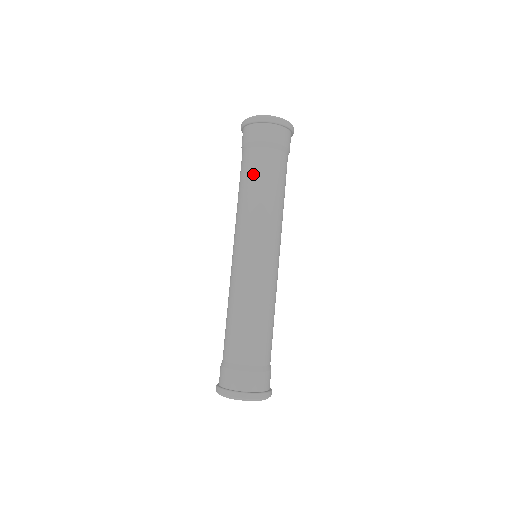
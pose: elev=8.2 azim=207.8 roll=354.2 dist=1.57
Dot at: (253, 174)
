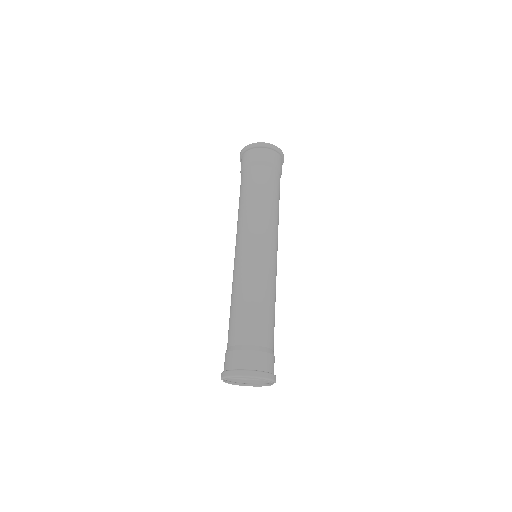
Dot at: (249, 186)
